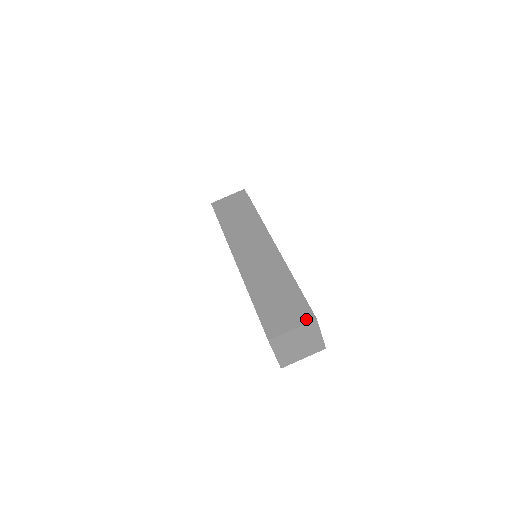
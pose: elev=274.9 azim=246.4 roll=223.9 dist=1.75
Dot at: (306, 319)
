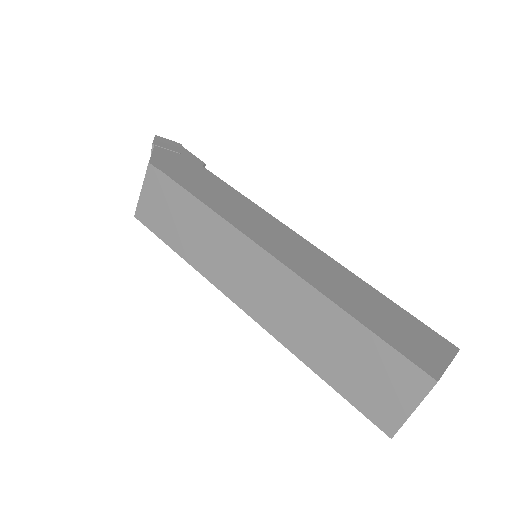
Dot at: (421, 388)
